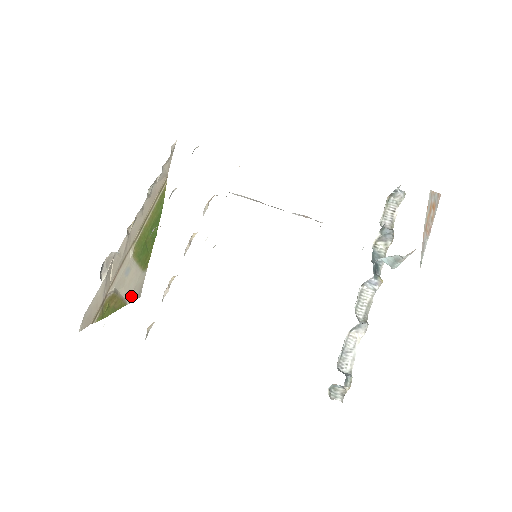
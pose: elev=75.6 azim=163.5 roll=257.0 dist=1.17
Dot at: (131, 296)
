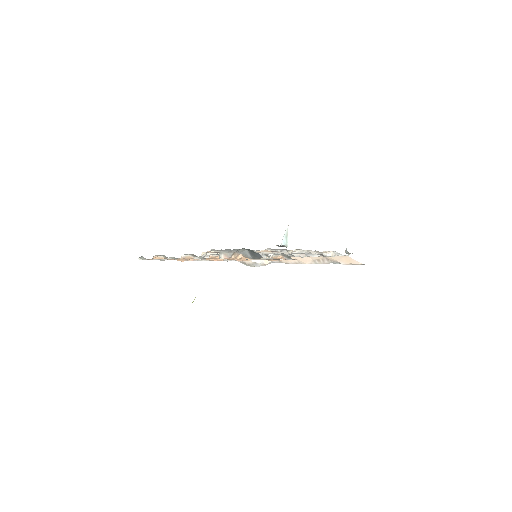
Dot at: occluded
